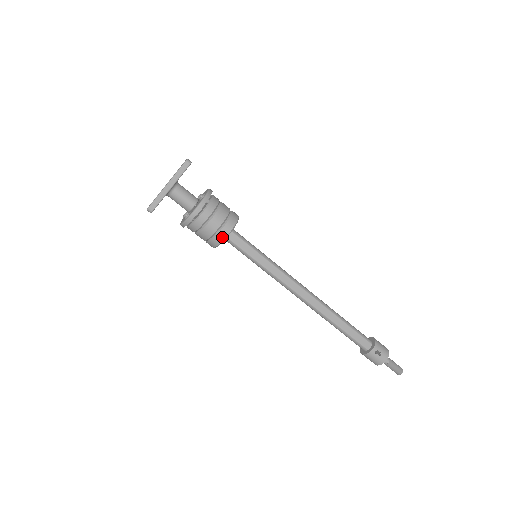
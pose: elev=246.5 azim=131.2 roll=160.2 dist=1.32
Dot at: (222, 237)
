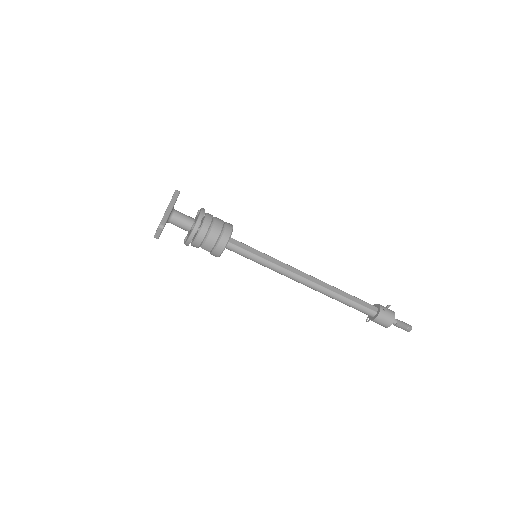
Dot at: (228, 234)
